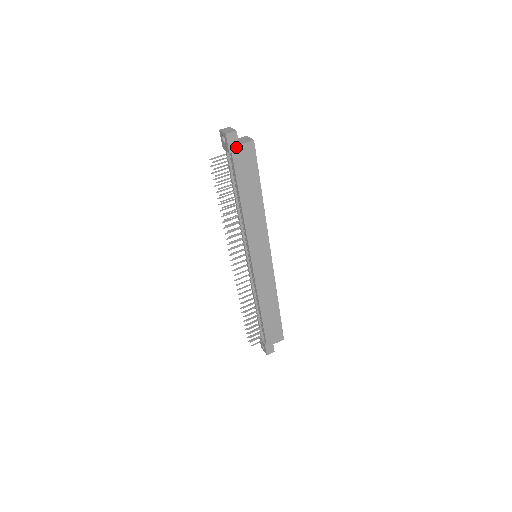
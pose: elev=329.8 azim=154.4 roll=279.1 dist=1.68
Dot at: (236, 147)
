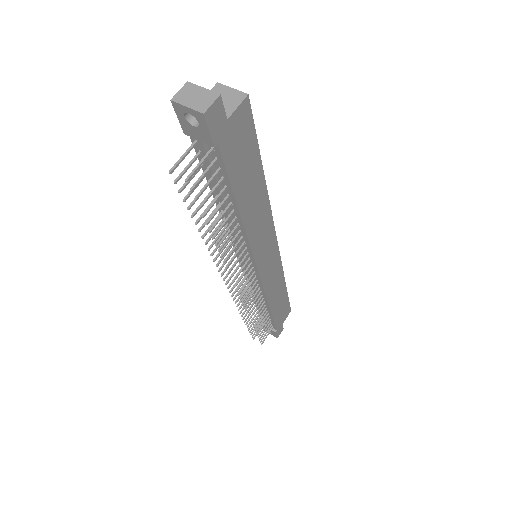
Dot at: (223, 127)
